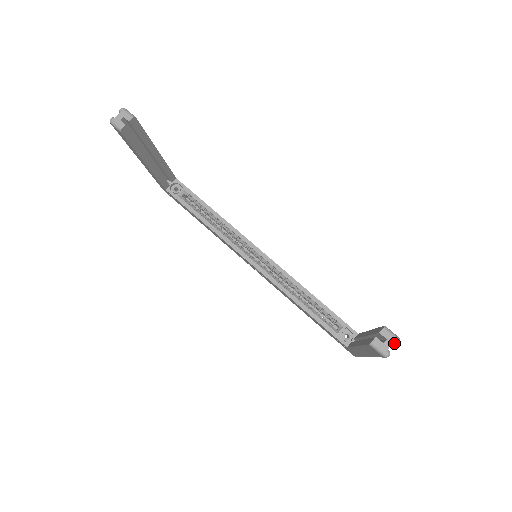
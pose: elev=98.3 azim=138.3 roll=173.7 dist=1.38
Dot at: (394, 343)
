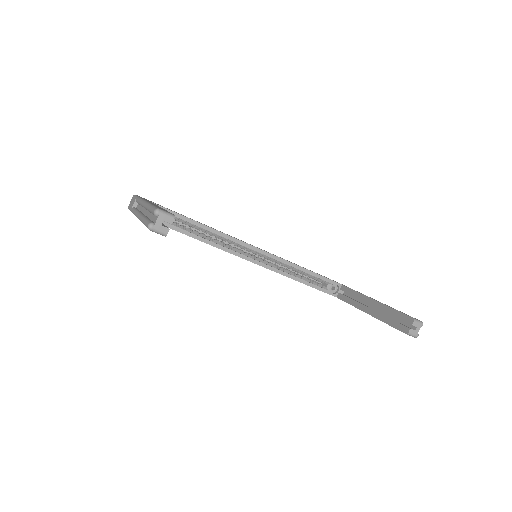
Dot at: (420, 327)
